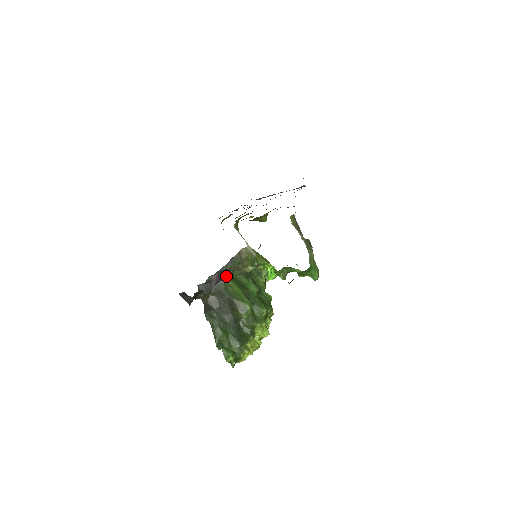
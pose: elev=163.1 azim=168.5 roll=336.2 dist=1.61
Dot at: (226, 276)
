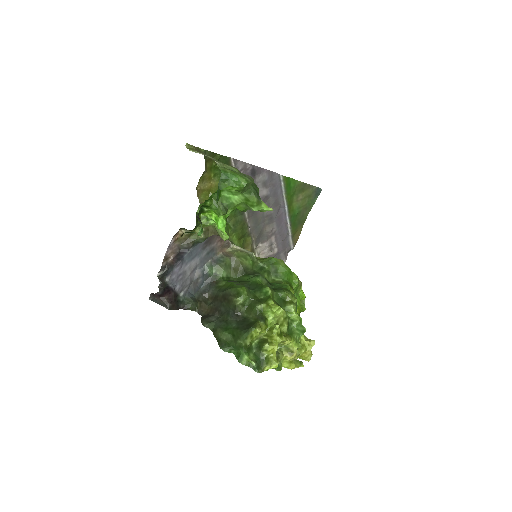
Dot at: (218, 280)
